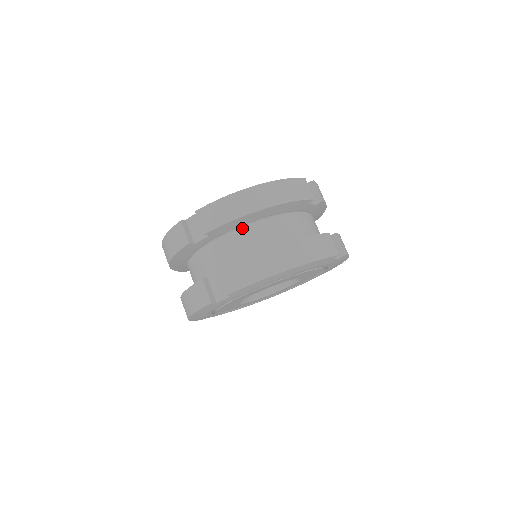
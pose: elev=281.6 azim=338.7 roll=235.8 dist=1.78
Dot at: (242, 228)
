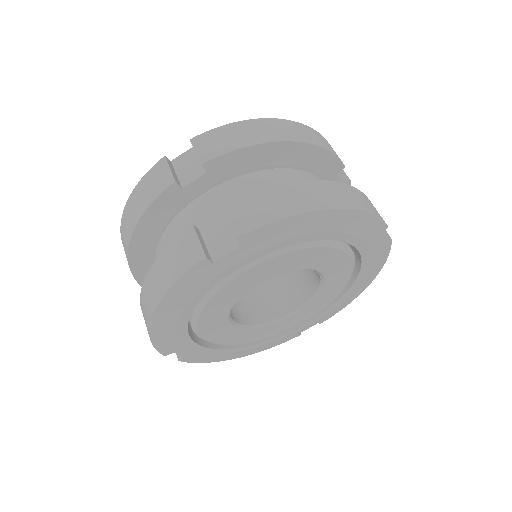
Dot at: (255, 172)
